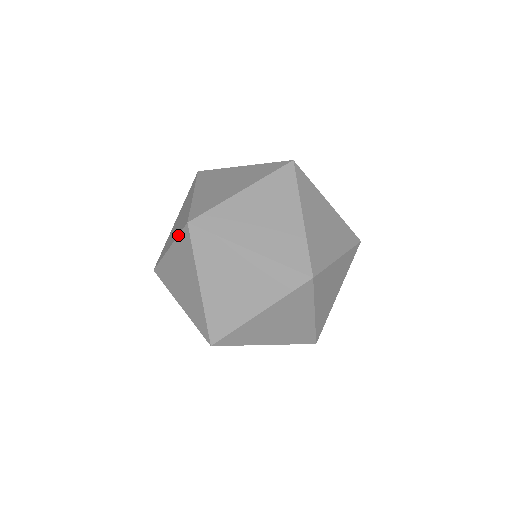
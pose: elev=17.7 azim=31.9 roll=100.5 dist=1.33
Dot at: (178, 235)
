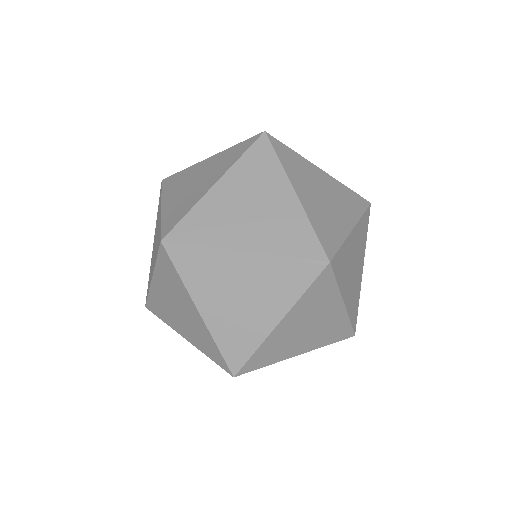
Dot at: (156, 259)
